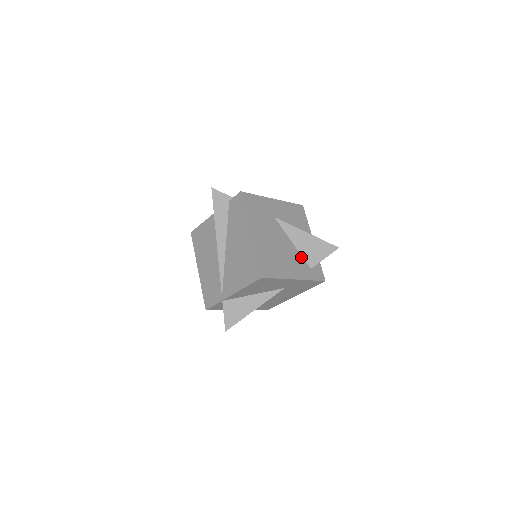
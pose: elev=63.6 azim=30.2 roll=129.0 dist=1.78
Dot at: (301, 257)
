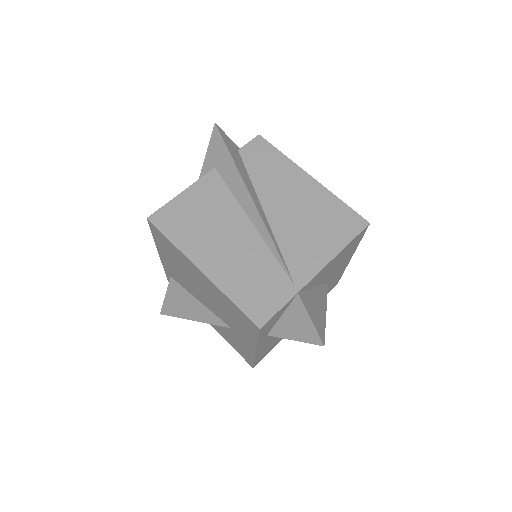
Dot at: occluded
